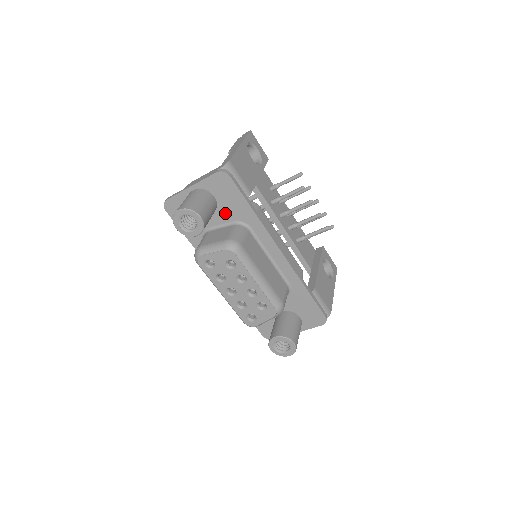
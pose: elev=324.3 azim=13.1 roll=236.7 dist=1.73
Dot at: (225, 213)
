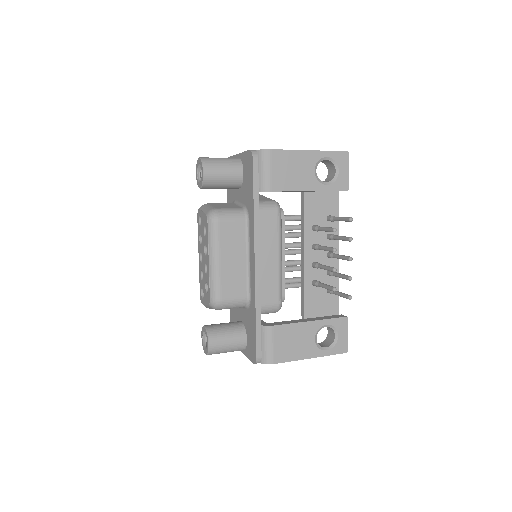
Dot at: (244, 193)
